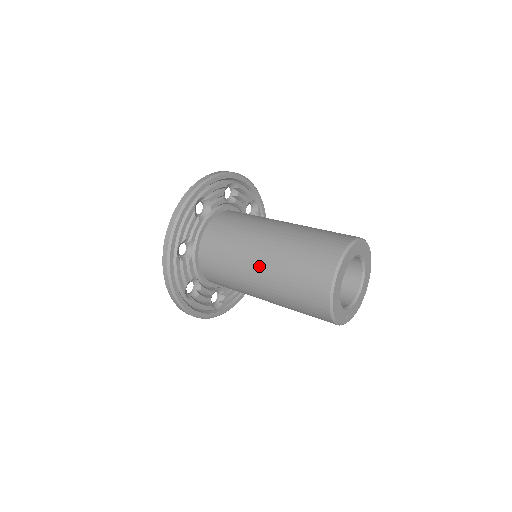
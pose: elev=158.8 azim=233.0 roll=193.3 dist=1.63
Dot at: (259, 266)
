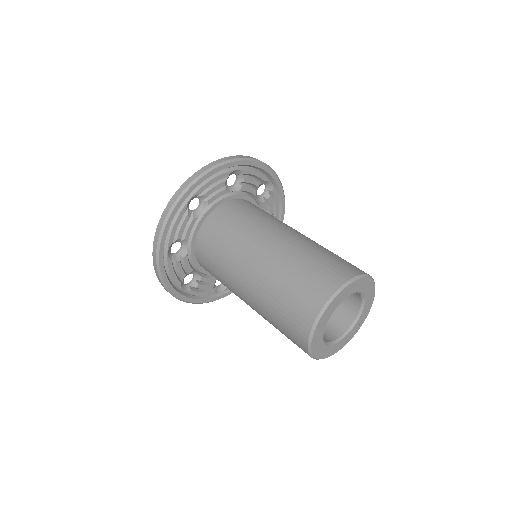
Dot at: occluded
